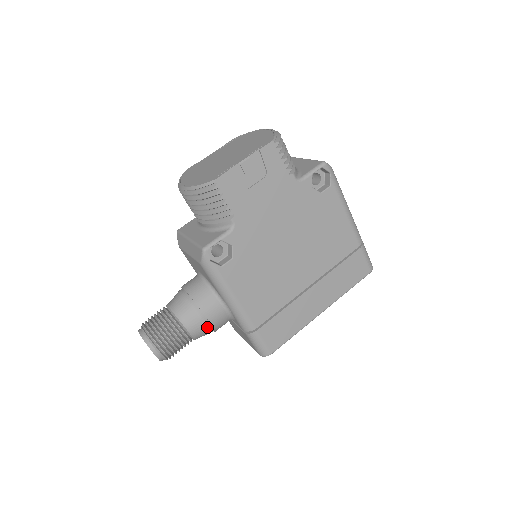
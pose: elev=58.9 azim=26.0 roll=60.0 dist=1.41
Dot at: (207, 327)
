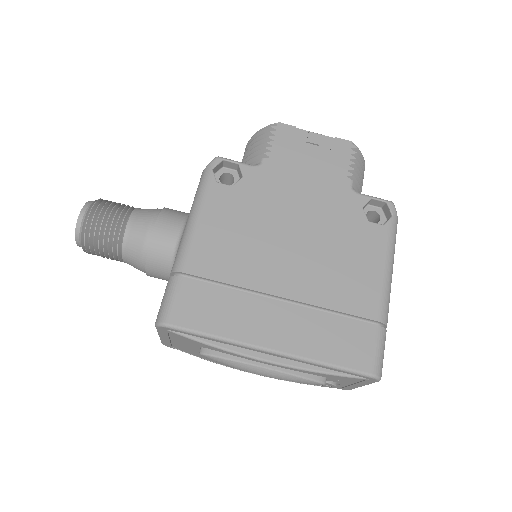
Dot at: (146, 236)
